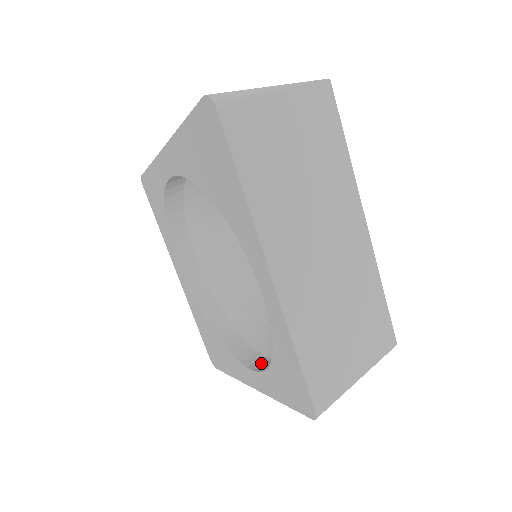
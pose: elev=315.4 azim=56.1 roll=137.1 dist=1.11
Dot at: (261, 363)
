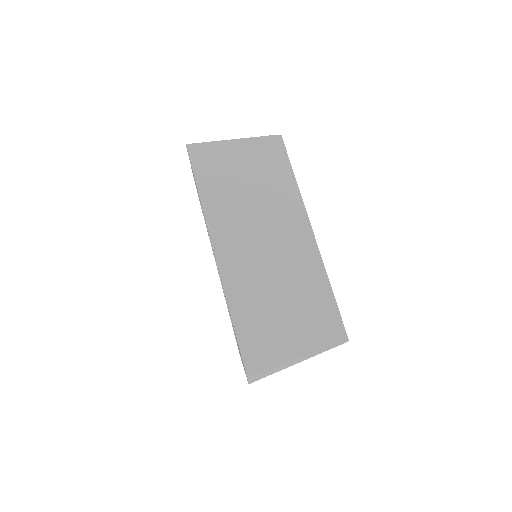
Dot at: occluded
